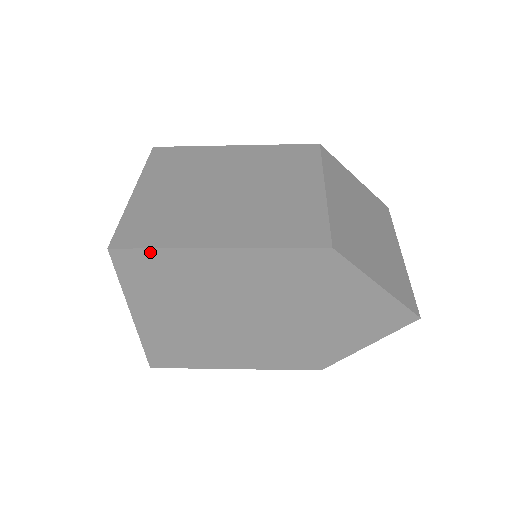
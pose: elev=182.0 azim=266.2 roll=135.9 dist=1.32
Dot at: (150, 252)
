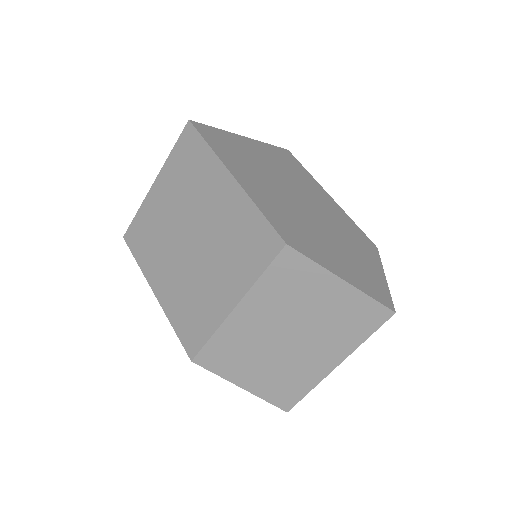
Dot at: occluded
